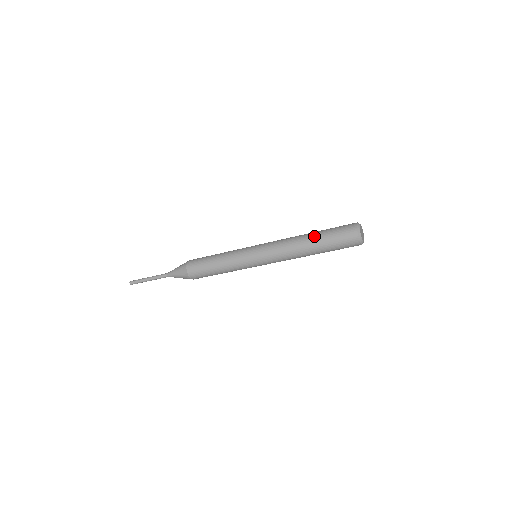
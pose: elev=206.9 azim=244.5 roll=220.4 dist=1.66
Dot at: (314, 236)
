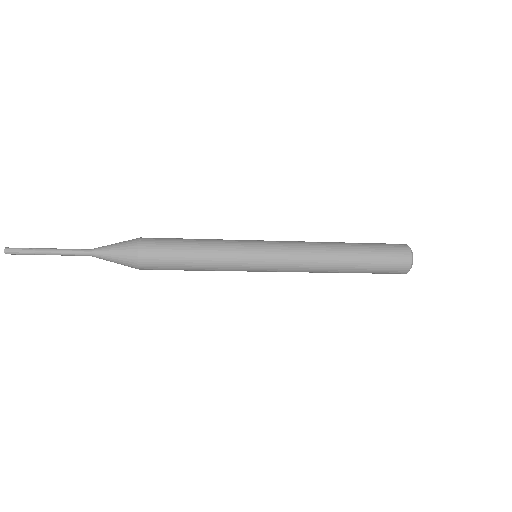
Dot at: occluded
